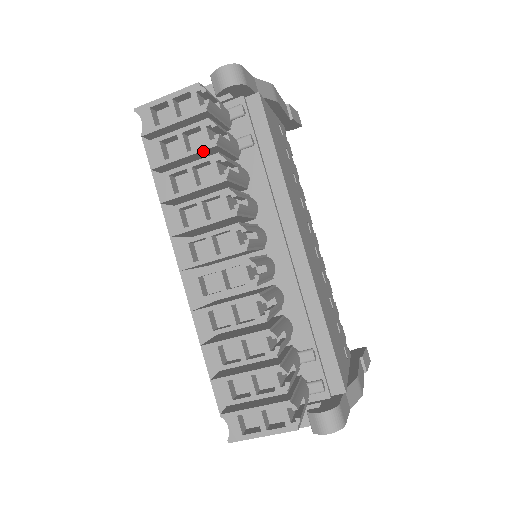
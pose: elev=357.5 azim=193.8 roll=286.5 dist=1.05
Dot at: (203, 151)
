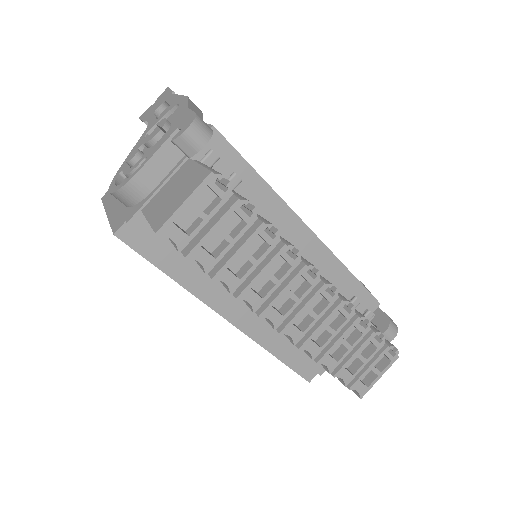
Dot at: (246, 229)
